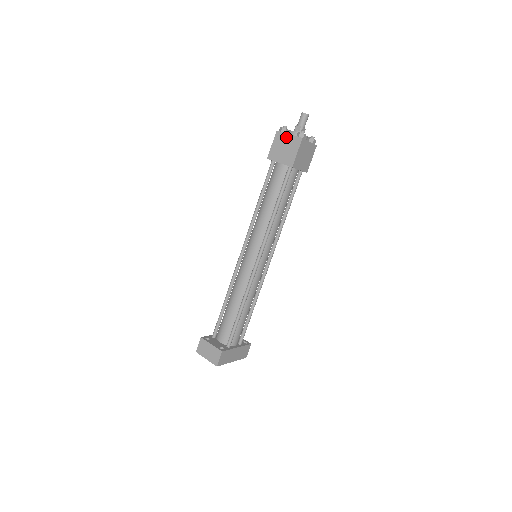
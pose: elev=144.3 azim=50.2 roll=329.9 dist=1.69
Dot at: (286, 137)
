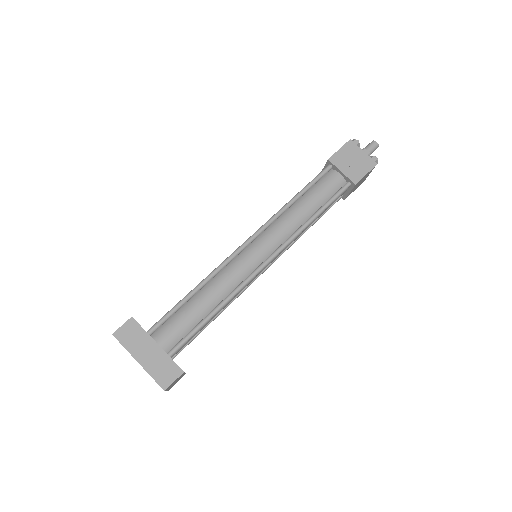
Dot at: occluded
